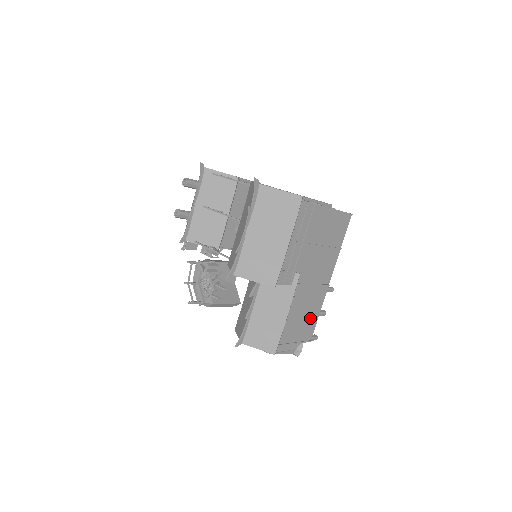
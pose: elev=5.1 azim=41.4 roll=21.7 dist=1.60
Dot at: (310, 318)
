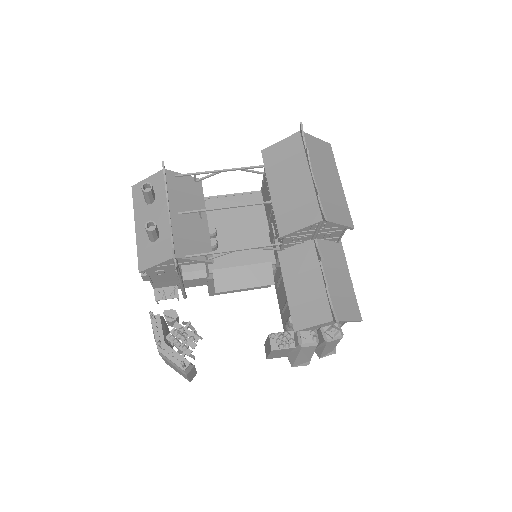
Dot at: occluded
